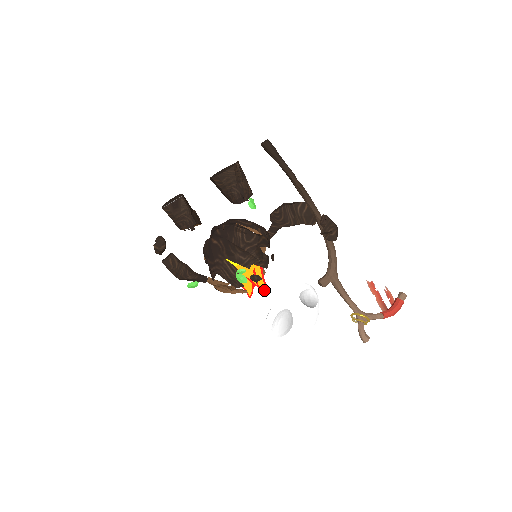
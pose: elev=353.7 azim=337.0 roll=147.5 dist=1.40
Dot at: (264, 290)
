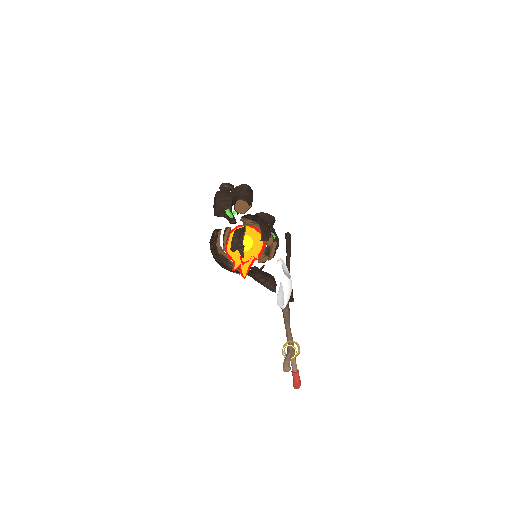
Dot at: (245, 274)
